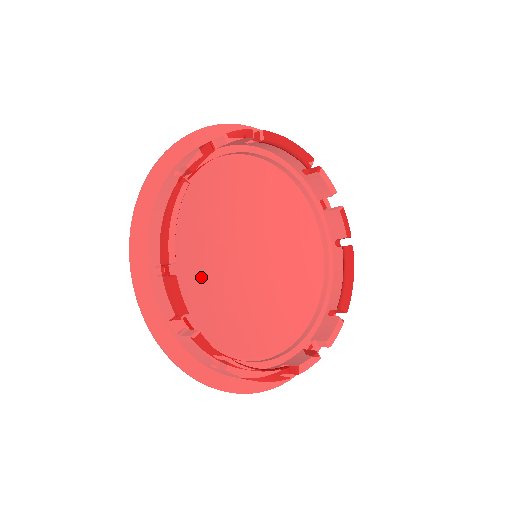
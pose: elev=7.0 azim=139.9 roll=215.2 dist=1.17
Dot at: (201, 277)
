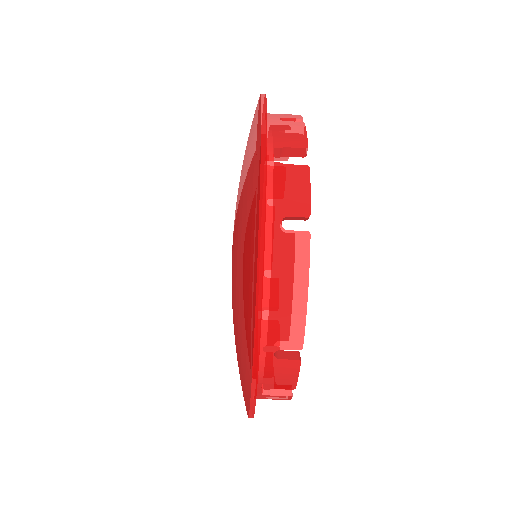
Dot at: occluded
